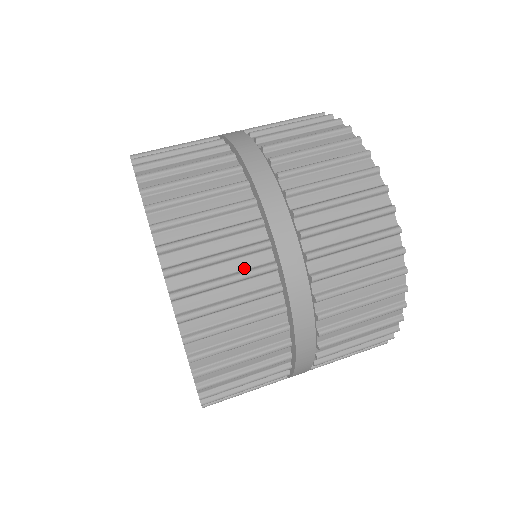
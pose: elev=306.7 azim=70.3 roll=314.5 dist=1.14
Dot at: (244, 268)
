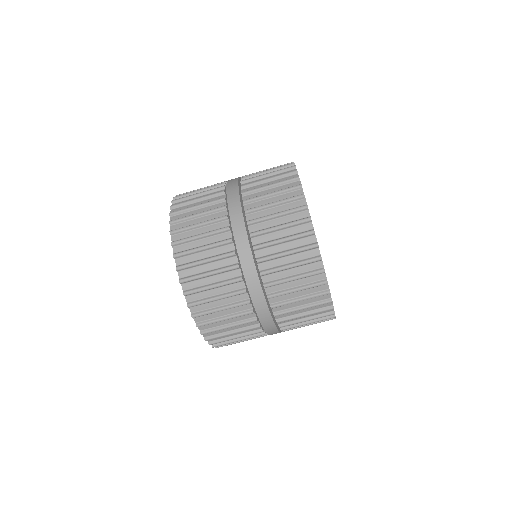
Dot at: (235, 312)
